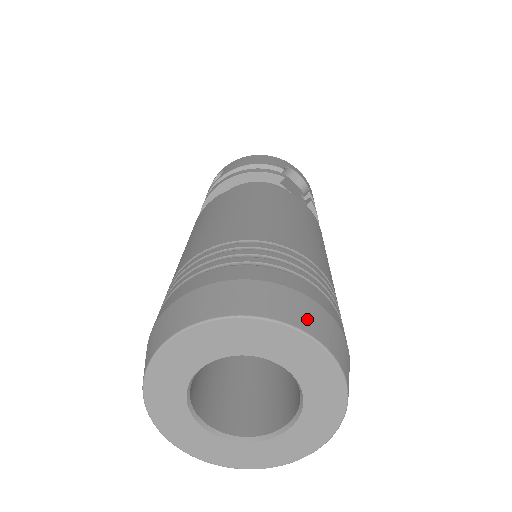
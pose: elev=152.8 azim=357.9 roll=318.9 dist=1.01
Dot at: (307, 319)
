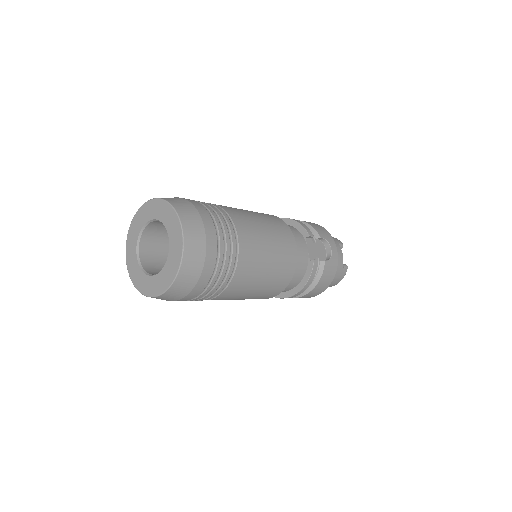
Dot at: (190, 227)
